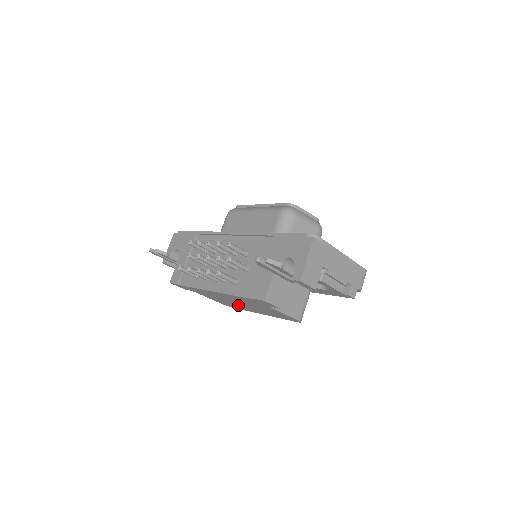
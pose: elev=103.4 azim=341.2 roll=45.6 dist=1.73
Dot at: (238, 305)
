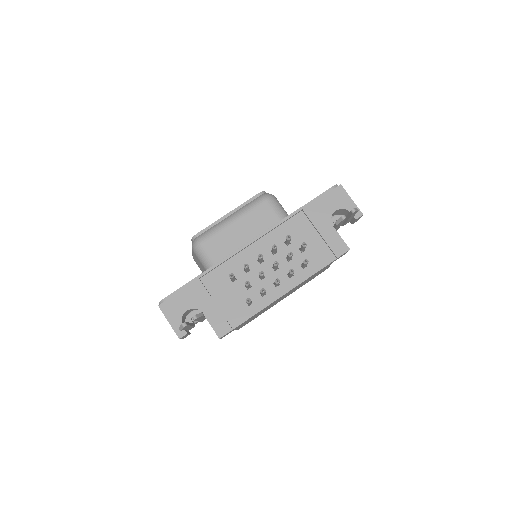
Dot at: (272, 305)
